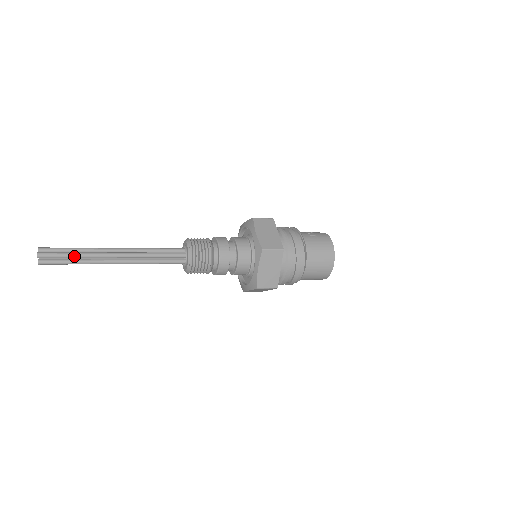
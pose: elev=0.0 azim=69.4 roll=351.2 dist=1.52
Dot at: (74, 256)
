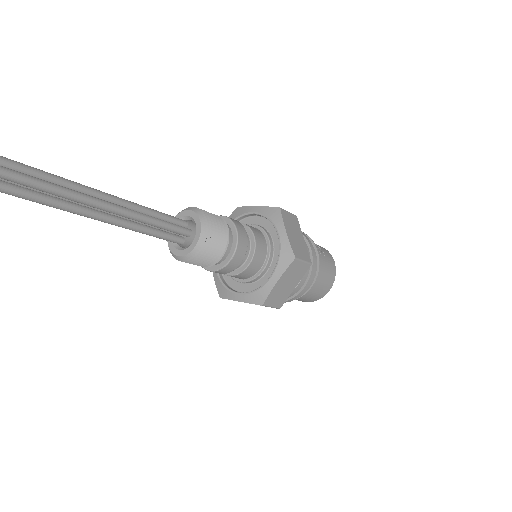
Dot at: (26, 182)
